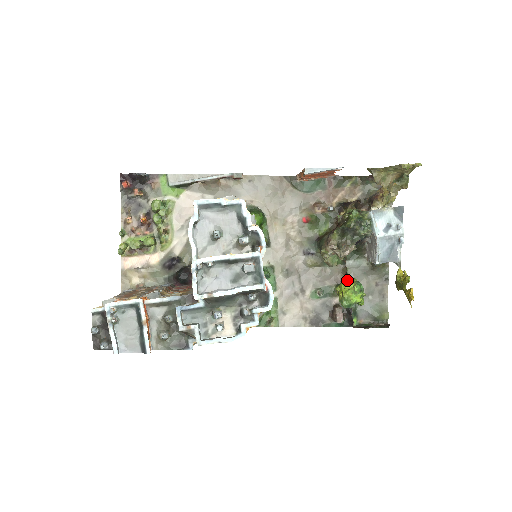
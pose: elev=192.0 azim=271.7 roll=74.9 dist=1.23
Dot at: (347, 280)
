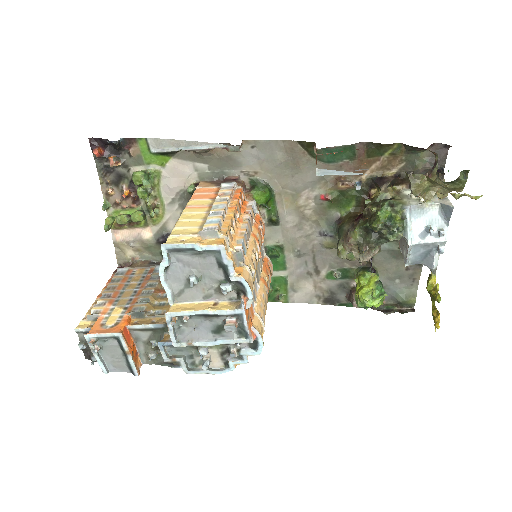
Dot at: (368, 274)
